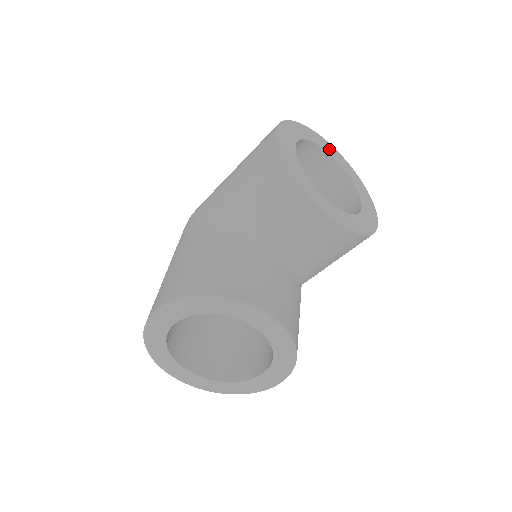
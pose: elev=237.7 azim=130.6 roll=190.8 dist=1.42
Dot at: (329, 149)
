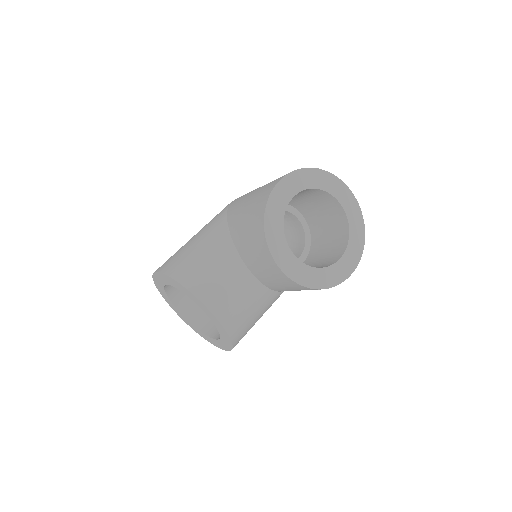
Dot at: (344, 198)
